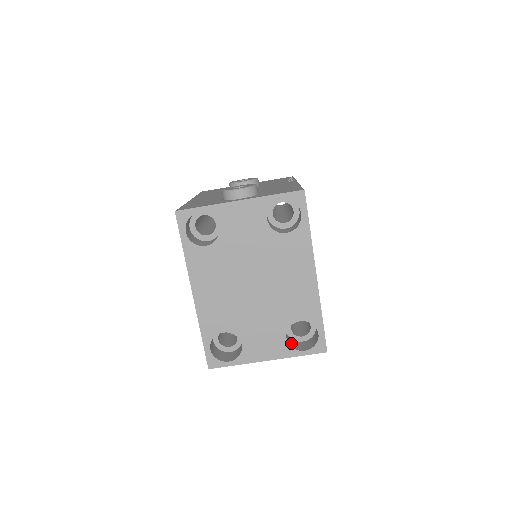
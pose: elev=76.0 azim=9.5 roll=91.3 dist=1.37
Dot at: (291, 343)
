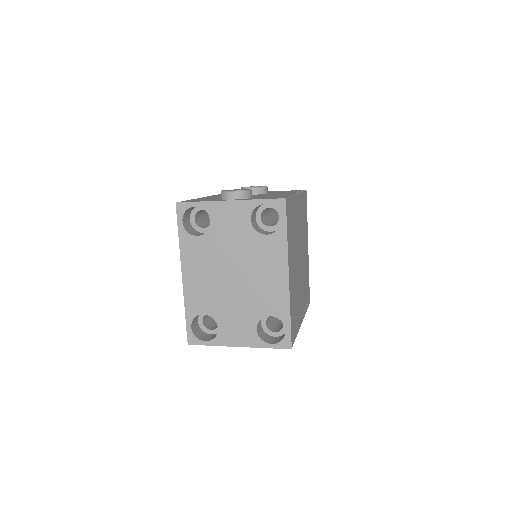
Dot at: (262, 335)
